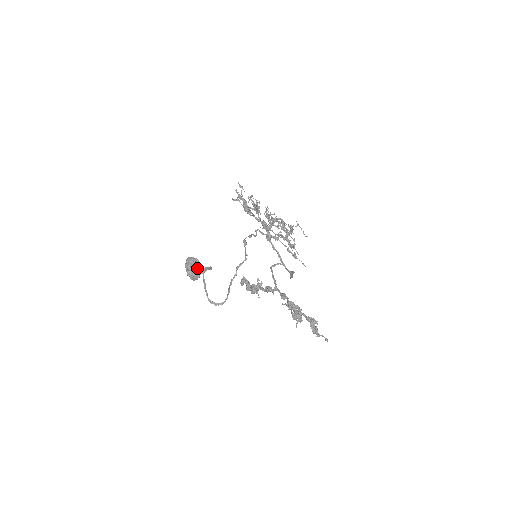
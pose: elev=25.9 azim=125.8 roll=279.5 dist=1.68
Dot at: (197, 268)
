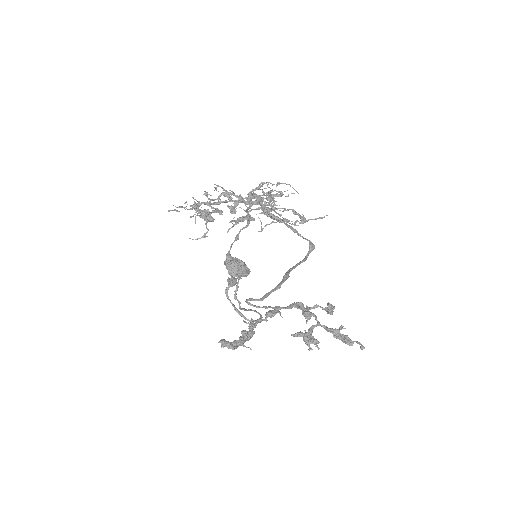
Dot at: occluded
